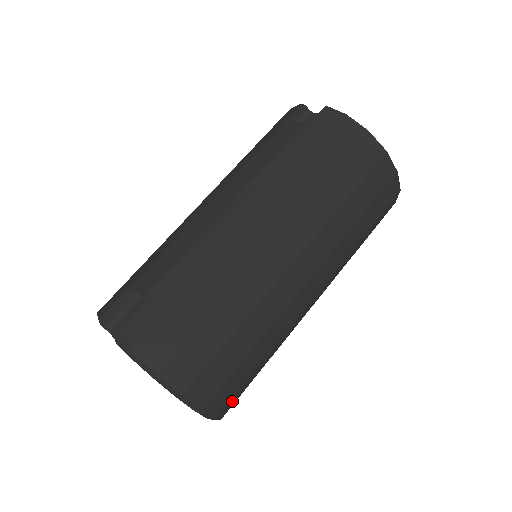
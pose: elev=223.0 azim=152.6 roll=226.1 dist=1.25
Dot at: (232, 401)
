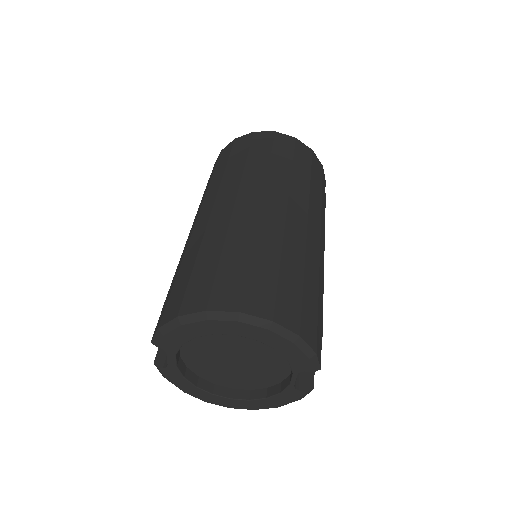
Dot at: (286, 307)
